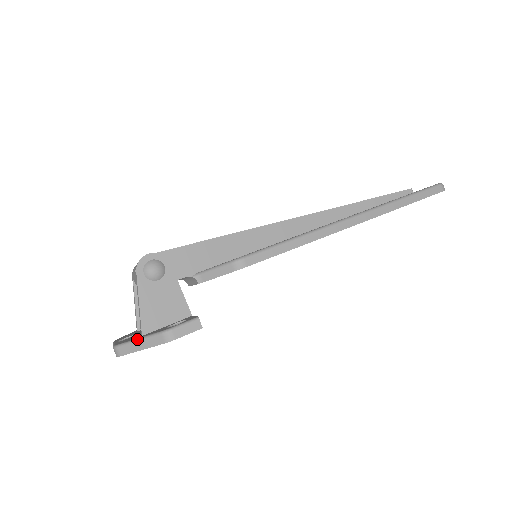
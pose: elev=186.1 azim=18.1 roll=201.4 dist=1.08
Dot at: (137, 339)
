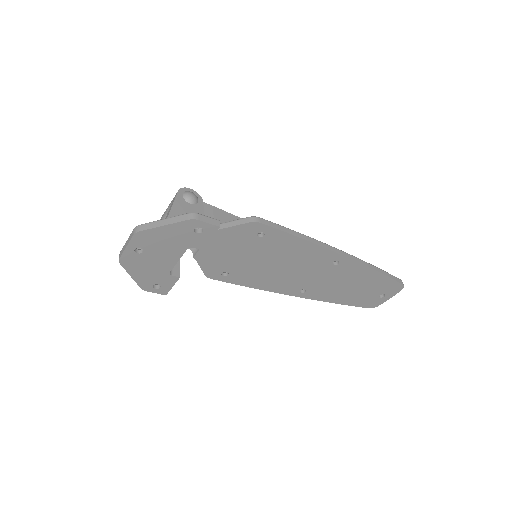
Dot at: (163, 219)
